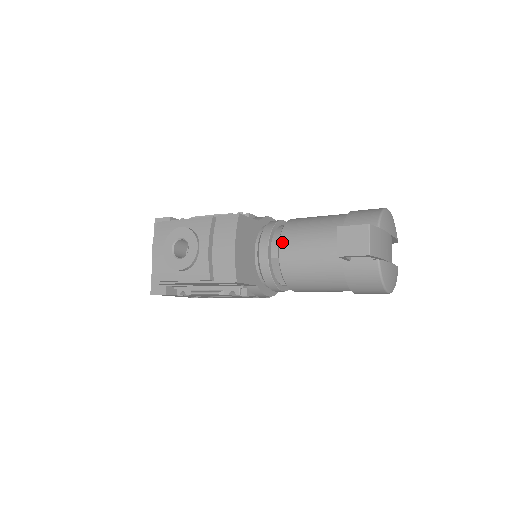
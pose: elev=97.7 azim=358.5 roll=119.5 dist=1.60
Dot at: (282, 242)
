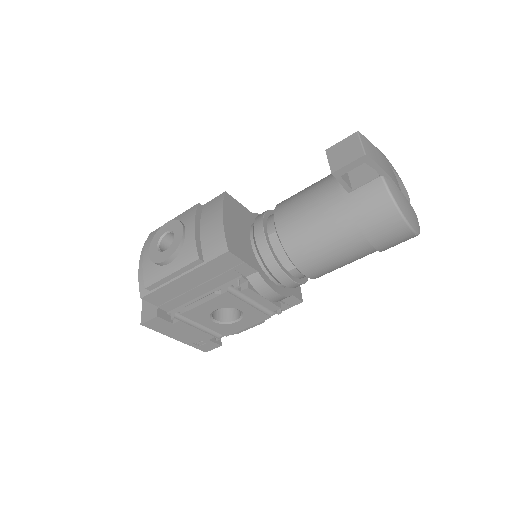
Dot at: (277, 212)
